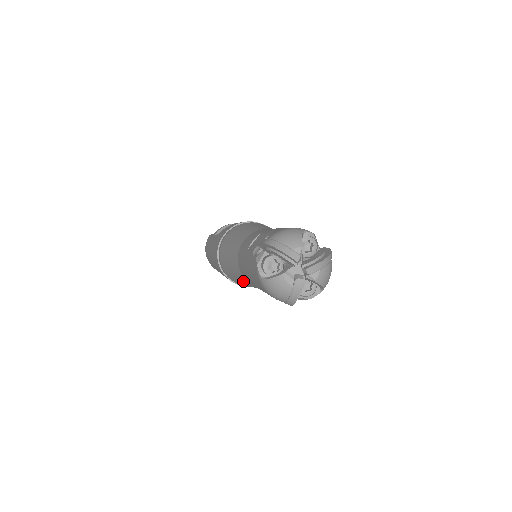
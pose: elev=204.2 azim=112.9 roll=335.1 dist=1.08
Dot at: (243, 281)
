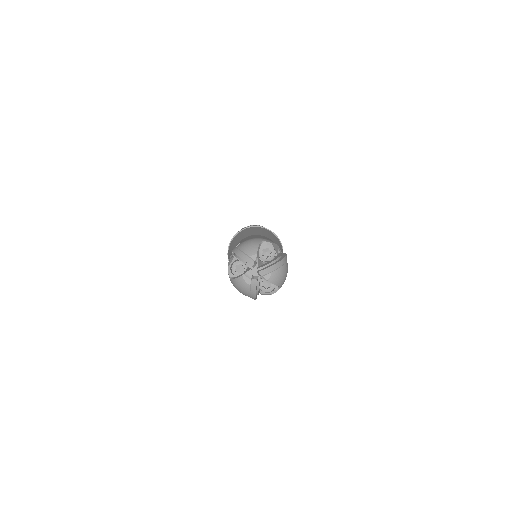
Dot at: occluded
